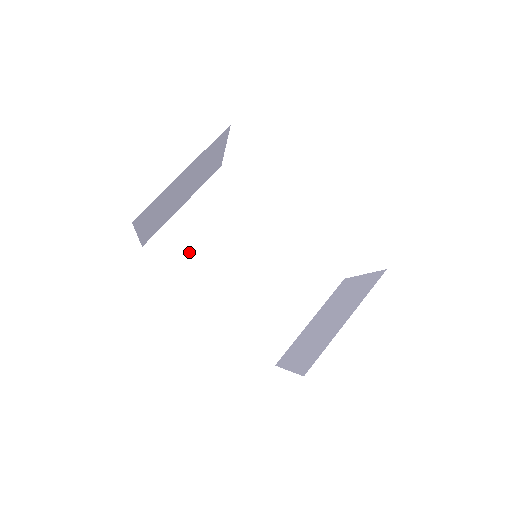
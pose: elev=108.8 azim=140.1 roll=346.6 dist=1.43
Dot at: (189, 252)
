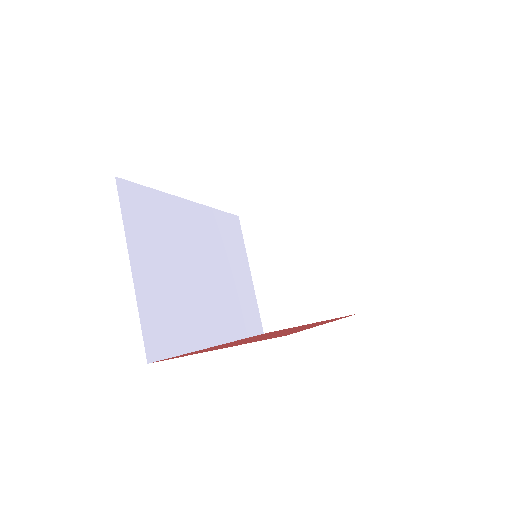
Dot at: (175, 314)
